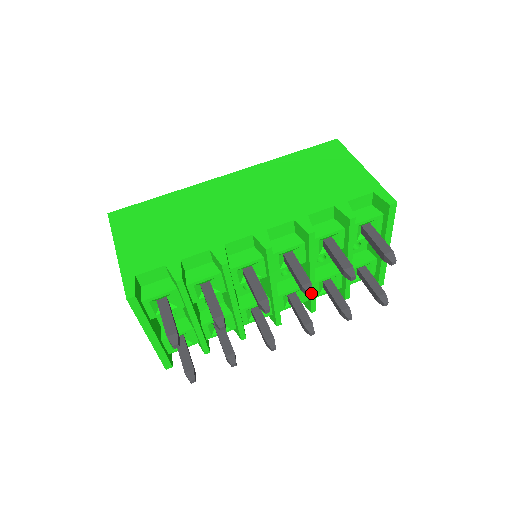
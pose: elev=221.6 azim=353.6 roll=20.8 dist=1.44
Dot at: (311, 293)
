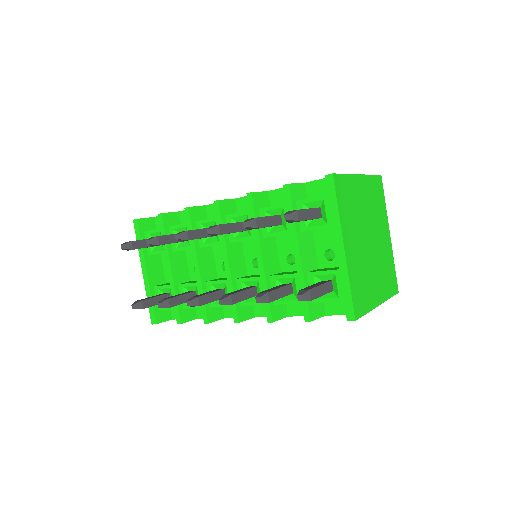
Dot at: (209, 229)
